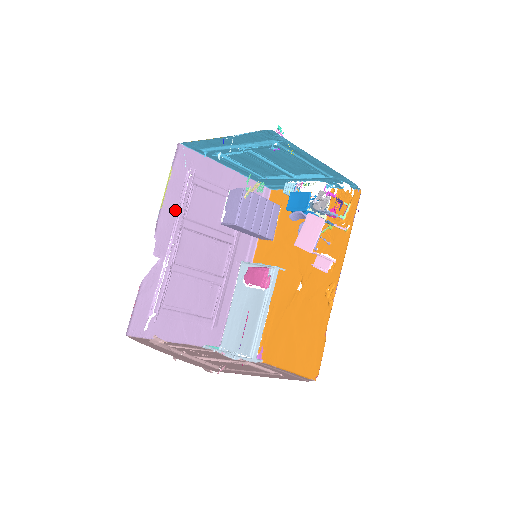
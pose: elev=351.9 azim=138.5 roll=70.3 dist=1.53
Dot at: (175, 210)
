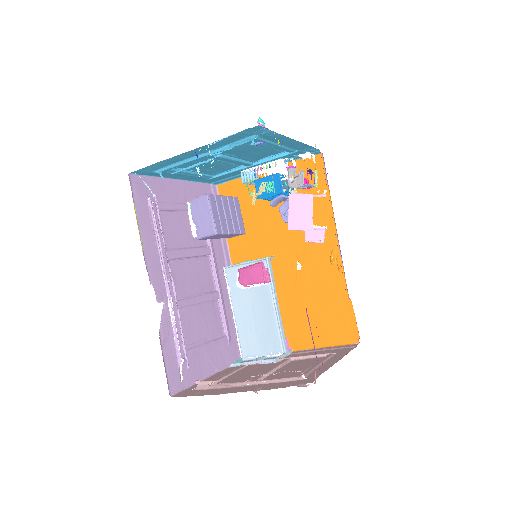
Dot at: (154, 246)
